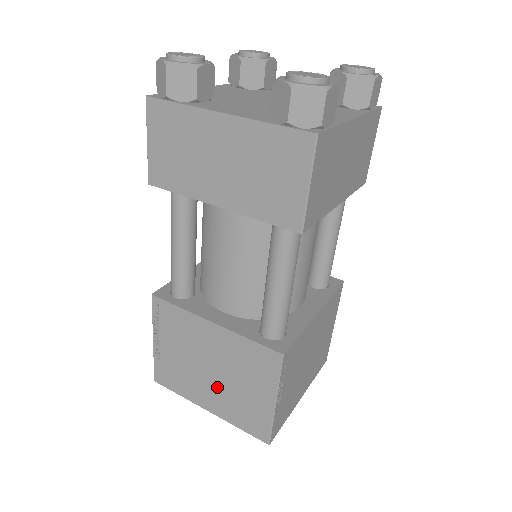
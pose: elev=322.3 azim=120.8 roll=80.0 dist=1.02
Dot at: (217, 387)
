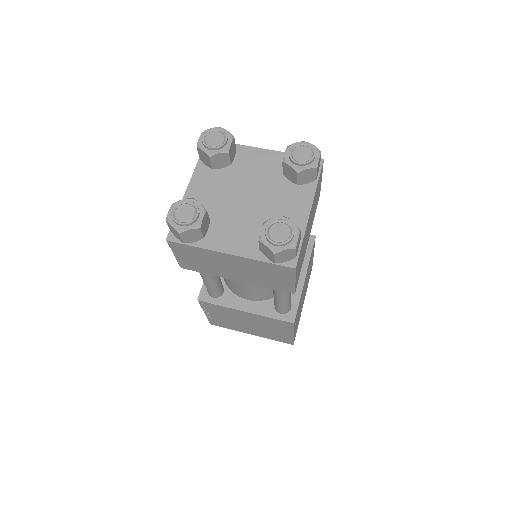
Dot at: (255, 329)
